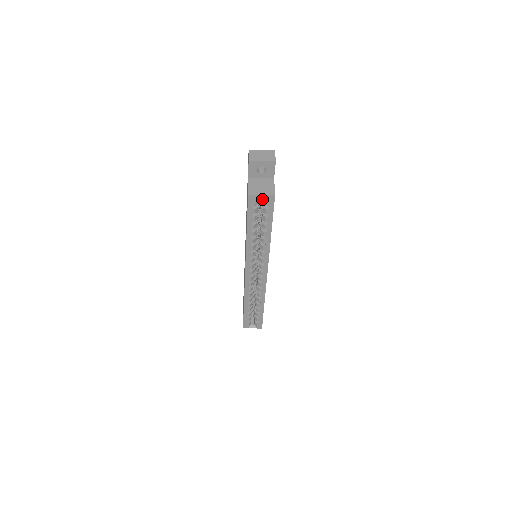
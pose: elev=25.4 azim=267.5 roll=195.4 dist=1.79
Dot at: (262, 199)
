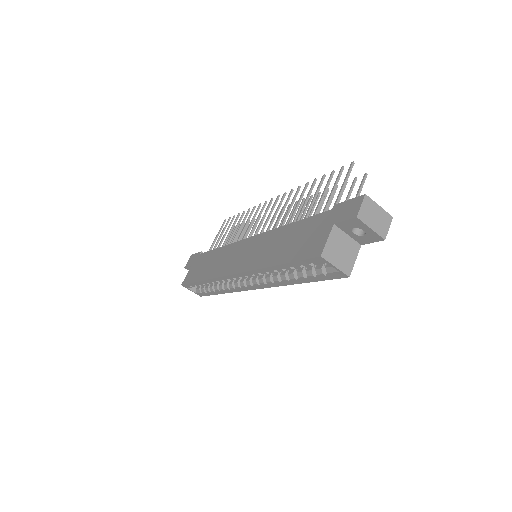
Dot at: occluded
